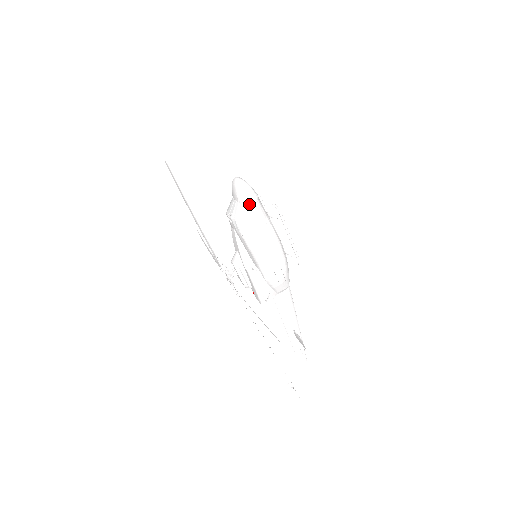
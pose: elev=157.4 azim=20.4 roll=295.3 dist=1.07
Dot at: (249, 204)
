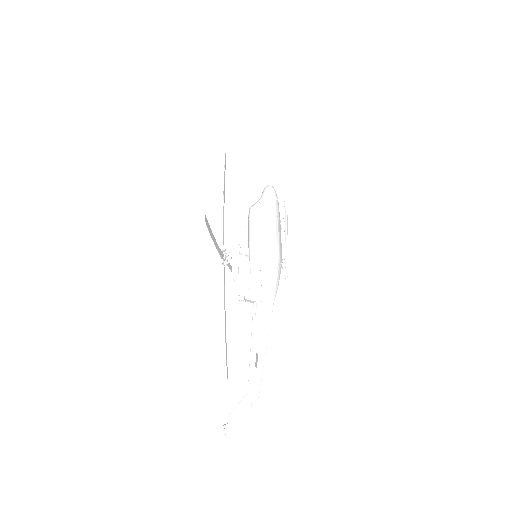
Dot at: (266, 197)
